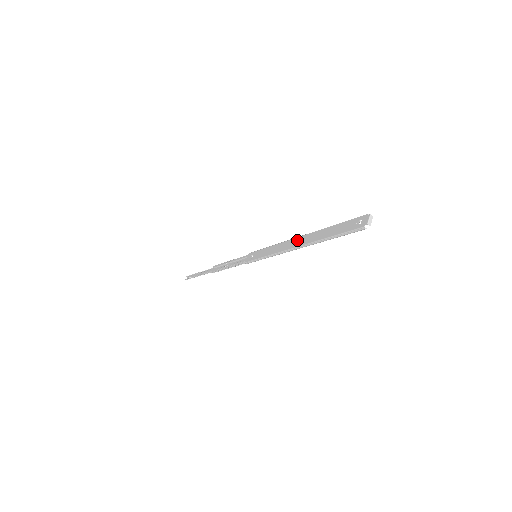
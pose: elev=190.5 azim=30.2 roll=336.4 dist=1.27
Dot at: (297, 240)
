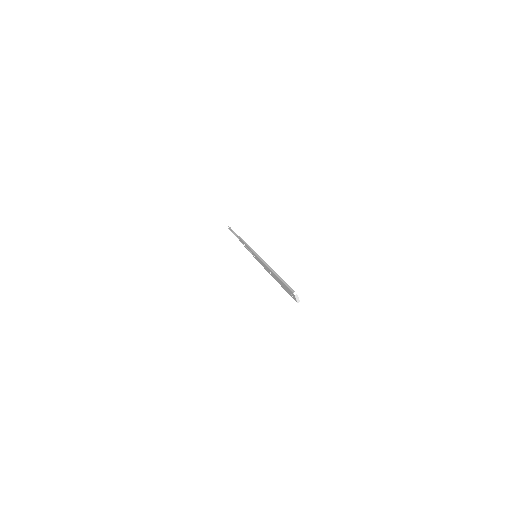
Dot at: (270, 273)
